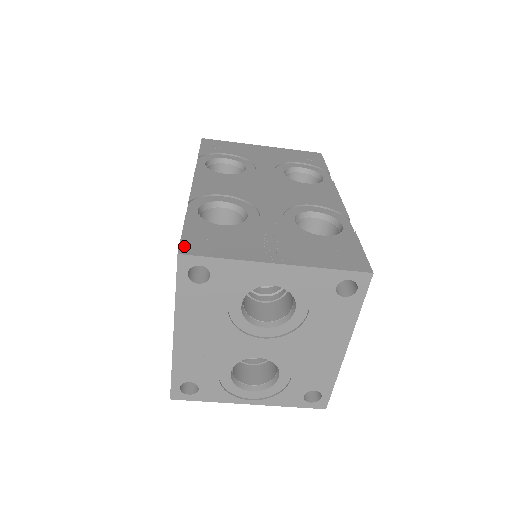
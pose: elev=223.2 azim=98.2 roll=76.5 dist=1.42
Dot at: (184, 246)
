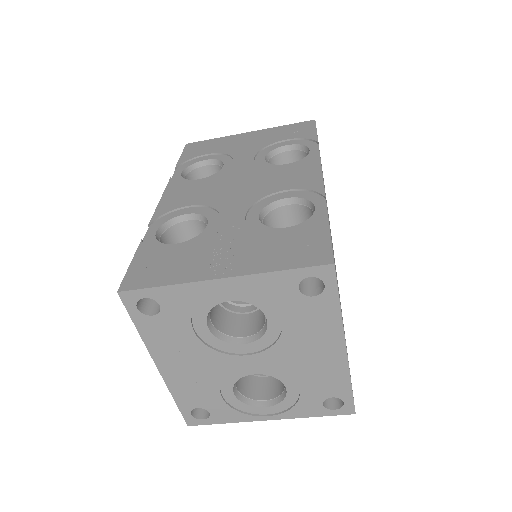
Dot at: (126, 281)
